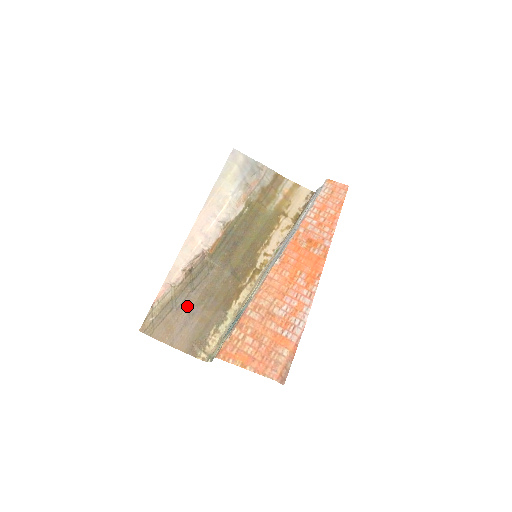
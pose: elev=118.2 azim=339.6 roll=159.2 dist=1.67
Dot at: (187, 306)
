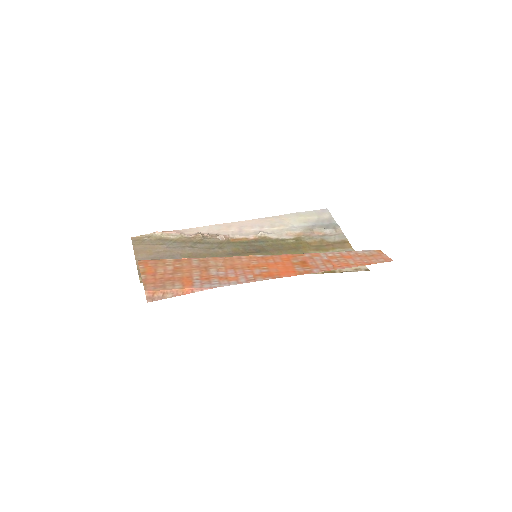
Dot at: (175, 251)
